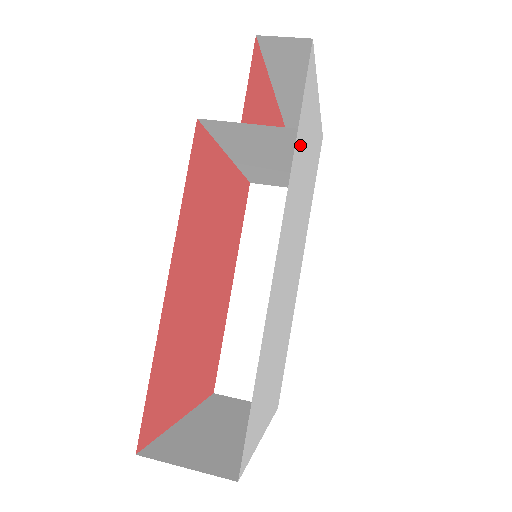
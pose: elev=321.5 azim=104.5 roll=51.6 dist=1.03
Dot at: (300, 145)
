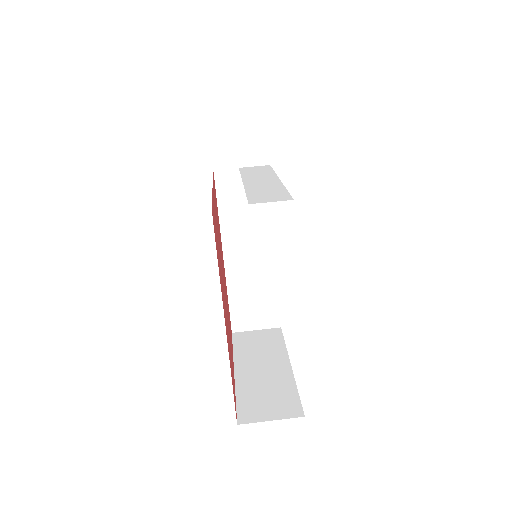
Dot at: occluded
